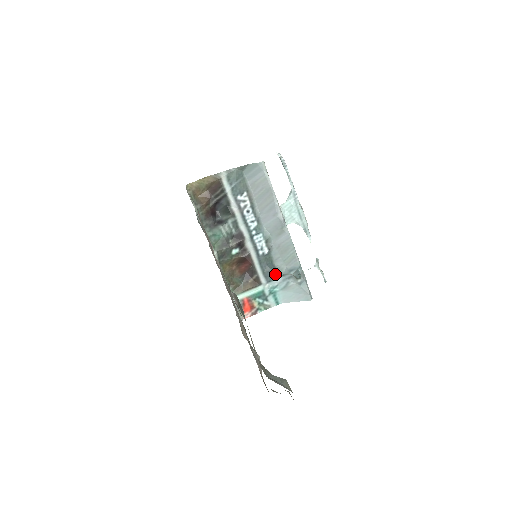
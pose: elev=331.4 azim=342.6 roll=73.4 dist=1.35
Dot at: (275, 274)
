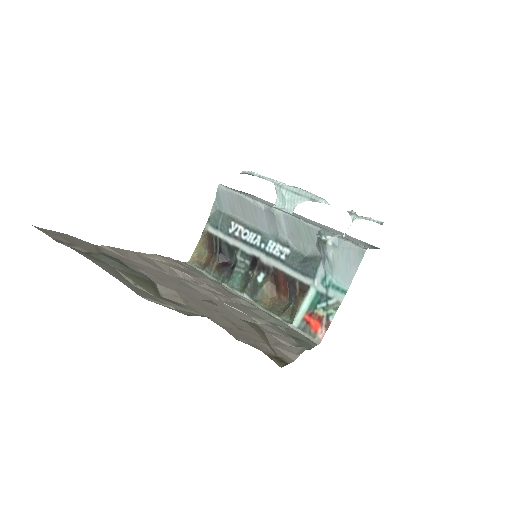
Dot at: (313, 264)
